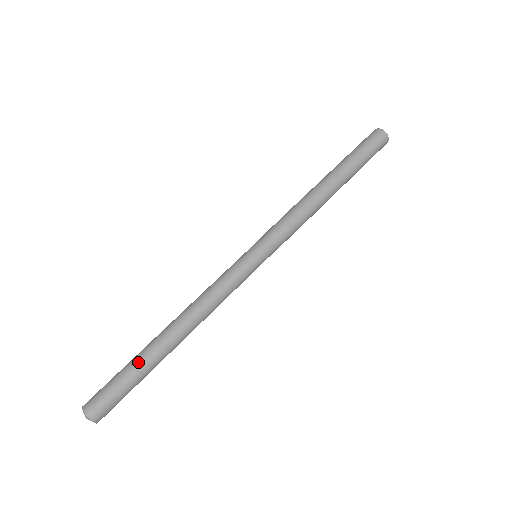
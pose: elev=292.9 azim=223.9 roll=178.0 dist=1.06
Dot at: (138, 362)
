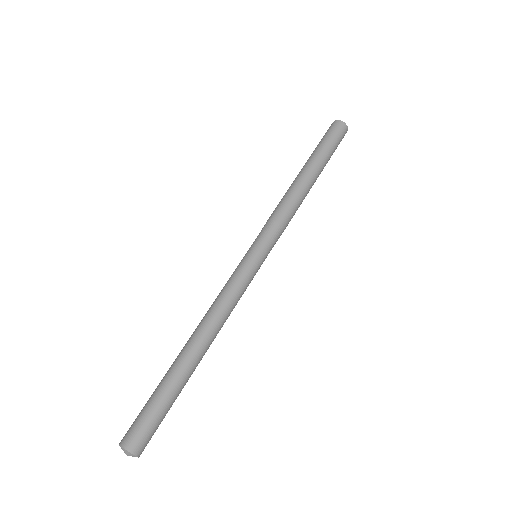
Dot at: (174, 387)
